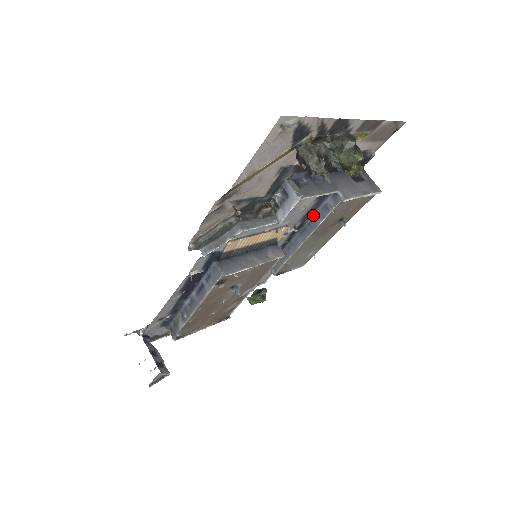
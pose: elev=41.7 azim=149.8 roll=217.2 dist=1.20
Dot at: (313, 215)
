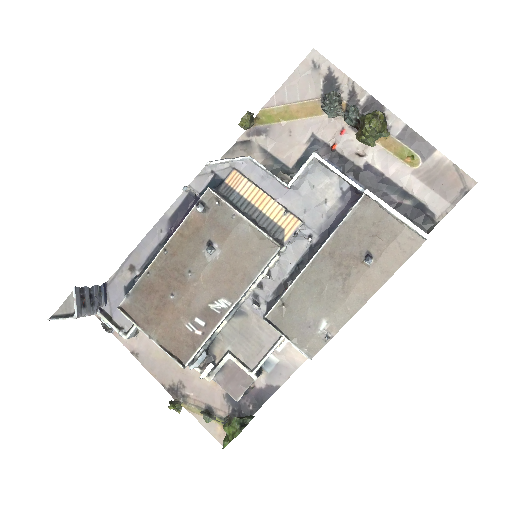
Dot at: occluded
